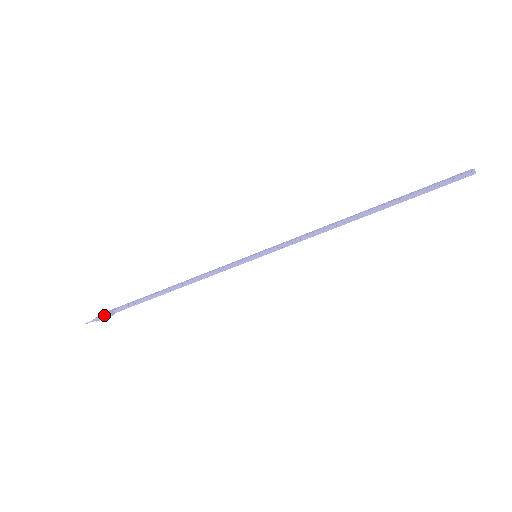
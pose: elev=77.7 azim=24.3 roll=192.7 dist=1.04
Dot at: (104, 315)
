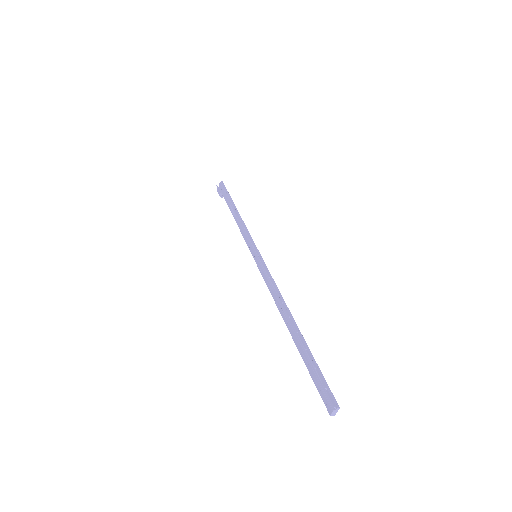
Dot at: occluded
